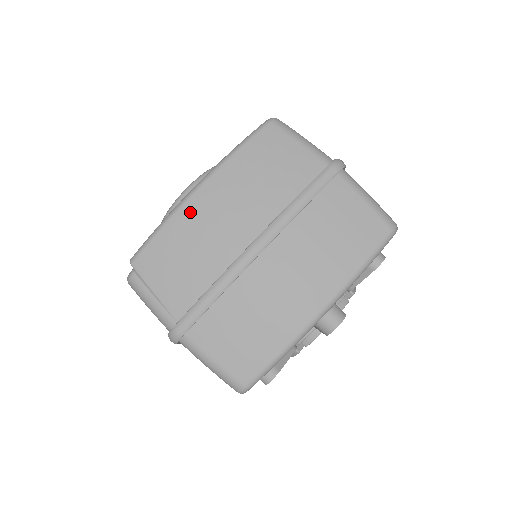
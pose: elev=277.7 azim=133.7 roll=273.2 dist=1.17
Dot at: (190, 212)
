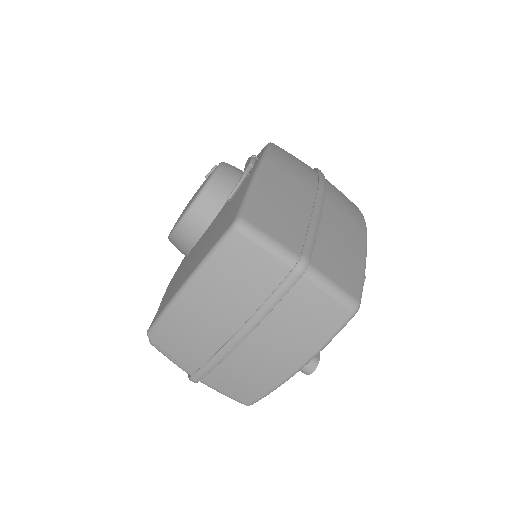
Dot at: (181, 309)
